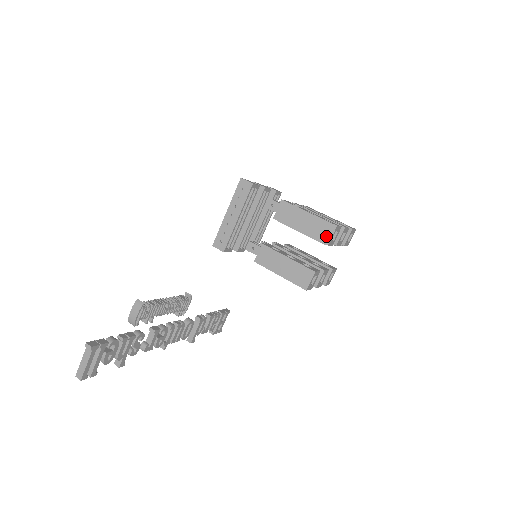
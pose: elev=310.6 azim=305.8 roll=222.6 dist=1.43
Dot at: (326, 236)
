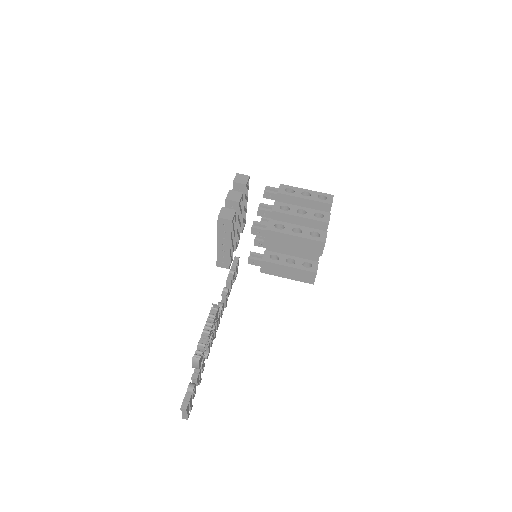
Dot at: (318, 250)
